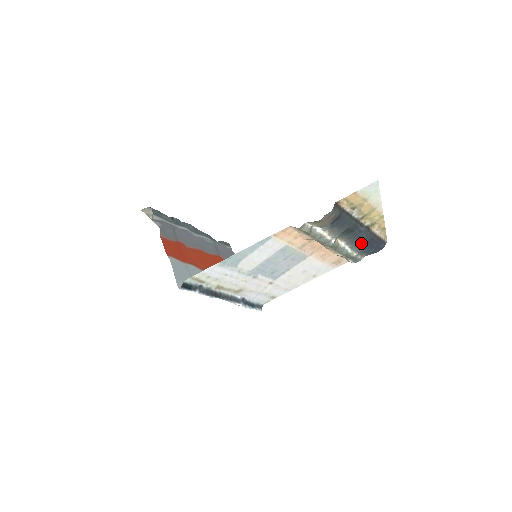
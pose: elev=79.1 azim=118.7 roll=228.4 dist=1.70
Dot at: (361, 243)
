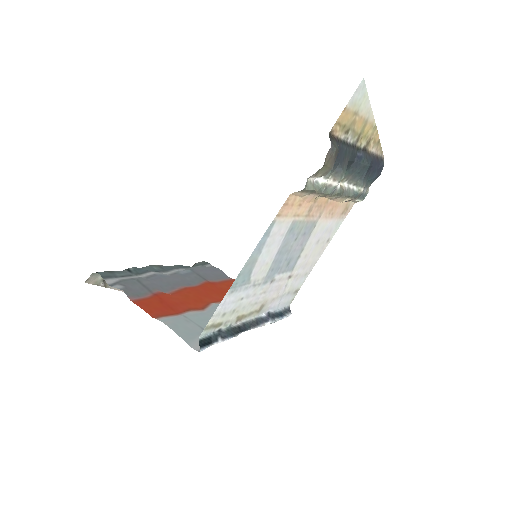
Dot at: (364, 172)
